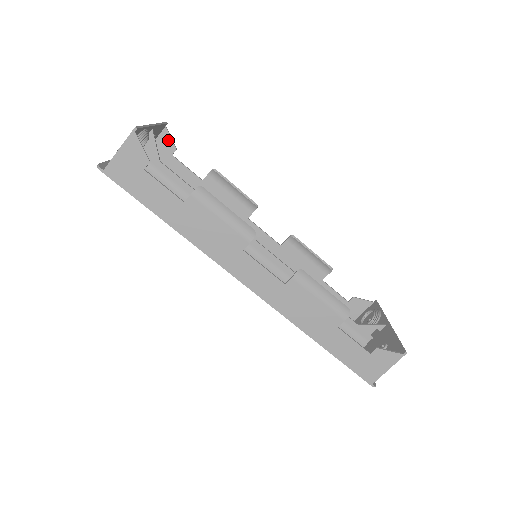
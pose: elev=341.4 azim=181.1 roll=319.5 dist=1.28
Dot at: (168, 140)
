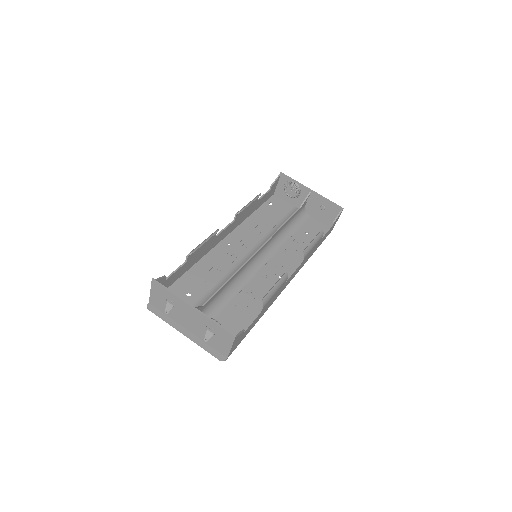
Dot at: (159, 281)
